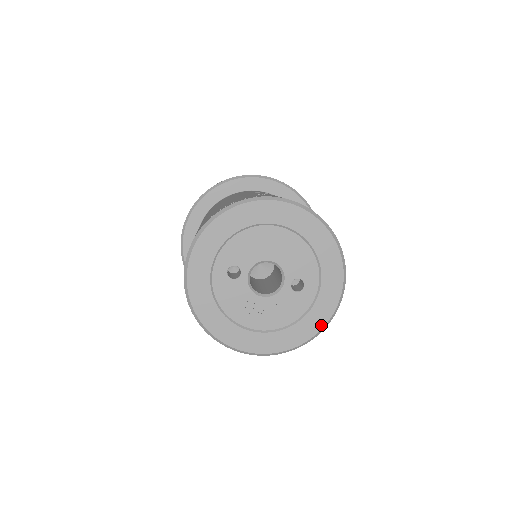
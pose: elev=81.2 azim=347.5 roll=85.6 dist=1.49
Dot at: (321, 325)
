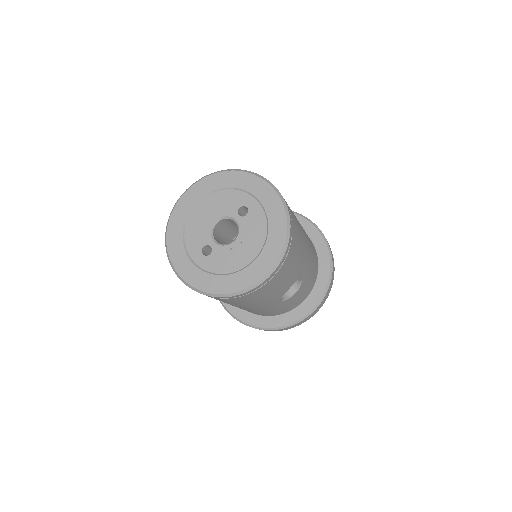
Dot at: (281, 208)
